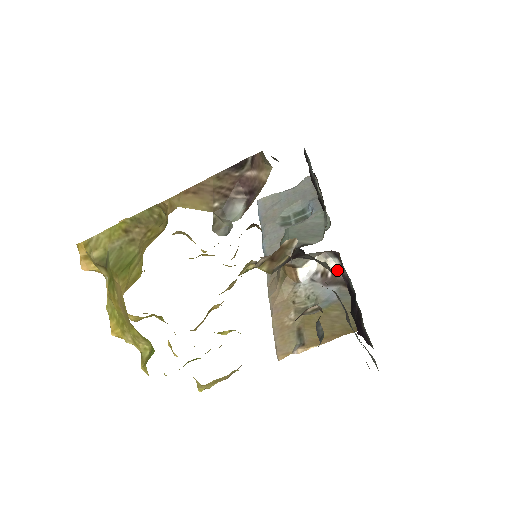
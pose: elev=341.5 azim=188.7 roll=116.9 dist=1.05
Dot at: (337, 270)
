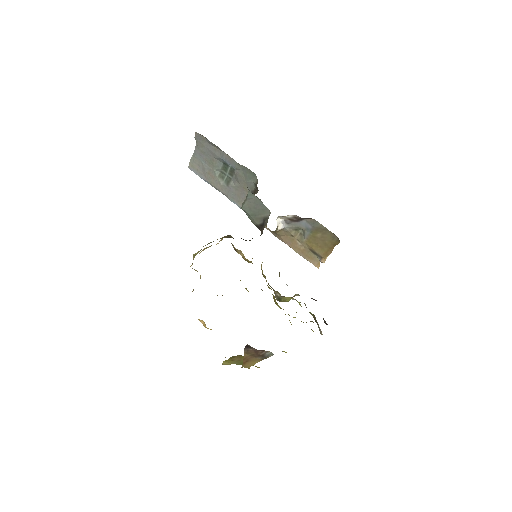
Dot at: (295, 216)
